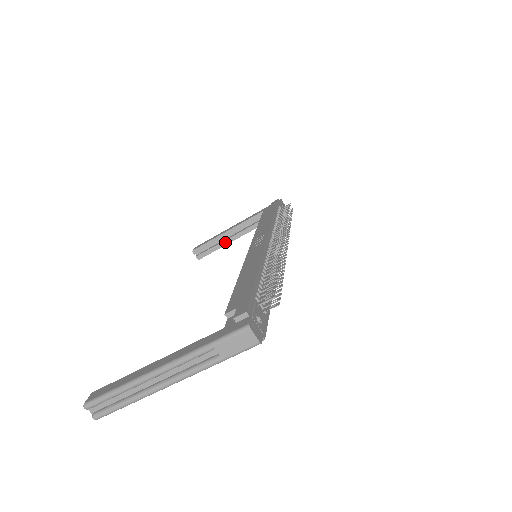
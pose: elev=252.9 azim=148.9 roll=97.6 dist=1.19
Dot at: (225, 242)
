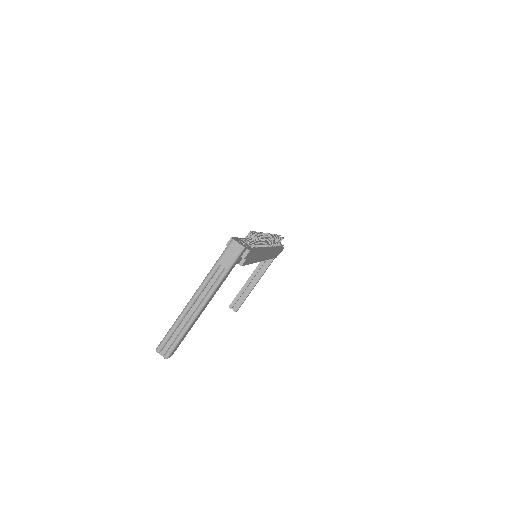
Dot at: (249, 289)
